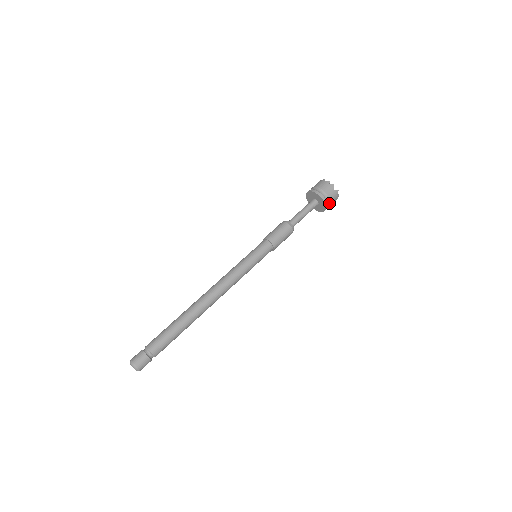
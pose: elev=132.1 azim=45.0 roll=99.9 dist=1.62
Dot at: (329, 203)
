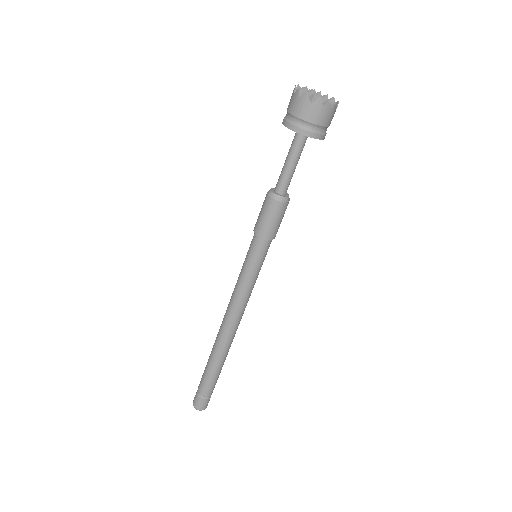
Dot at: (317, 127)
